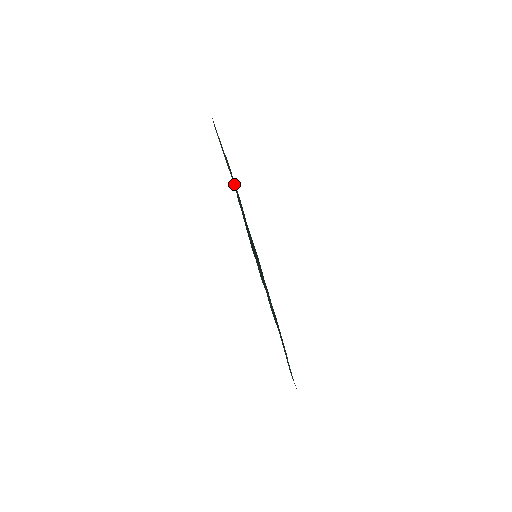
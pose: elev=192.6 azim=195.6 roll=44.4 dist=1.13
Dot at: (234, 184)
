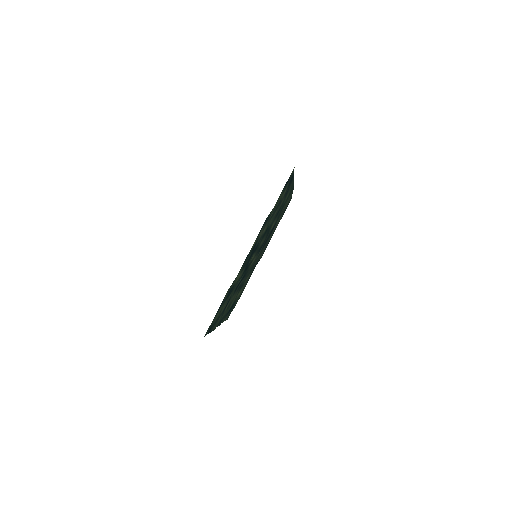
Dot at: occluded
